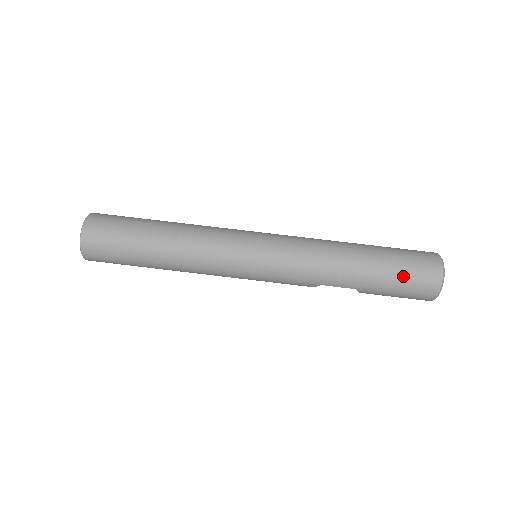
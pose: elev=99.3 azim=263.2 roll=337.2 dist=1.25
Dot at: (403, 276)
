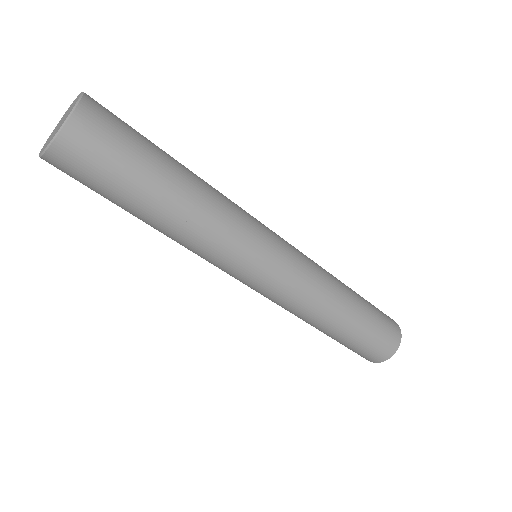
Dot at: (354, 349)
